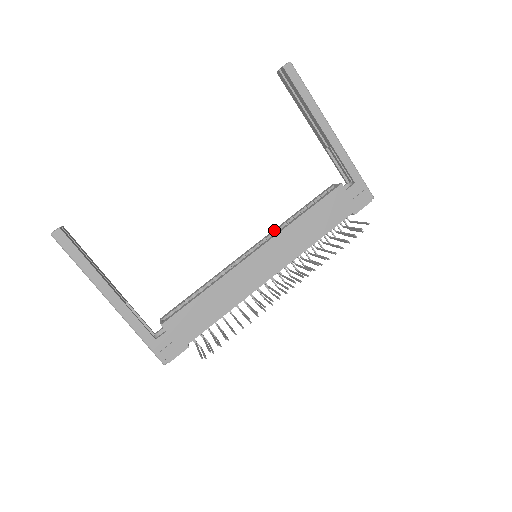
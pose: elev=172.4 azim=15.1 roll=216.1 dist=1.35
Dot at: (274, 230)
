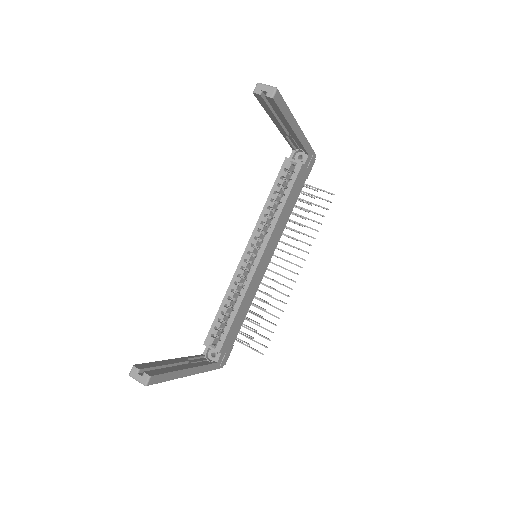
Dot at: (259, 225)
